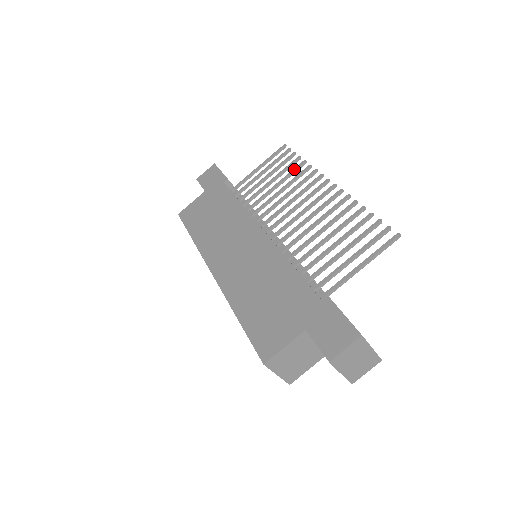
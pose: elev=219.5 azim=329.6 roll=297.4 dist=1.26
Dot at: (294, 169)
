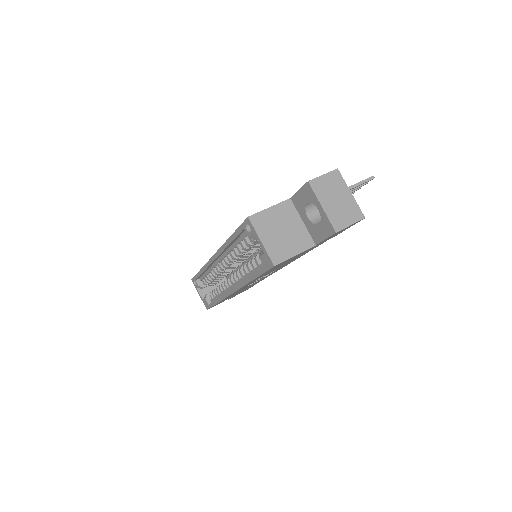
Dot at: occluded
